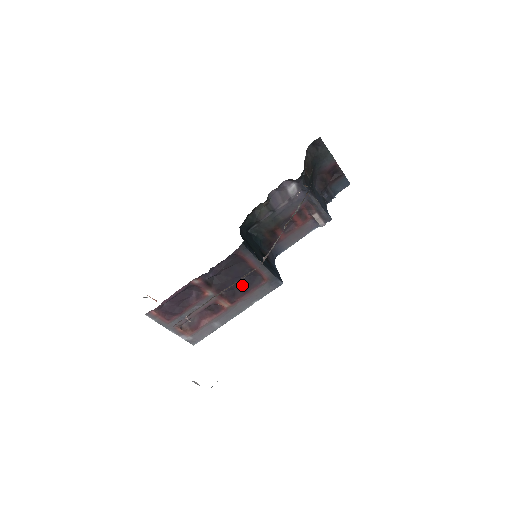
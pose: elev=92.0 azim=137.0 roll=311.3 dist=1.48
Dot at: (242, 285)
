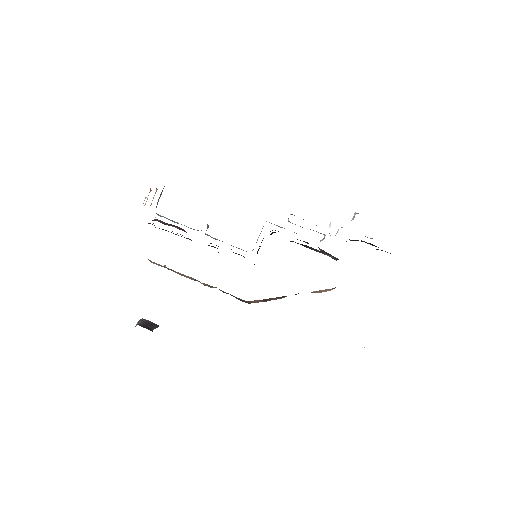
Dot at: occluded
